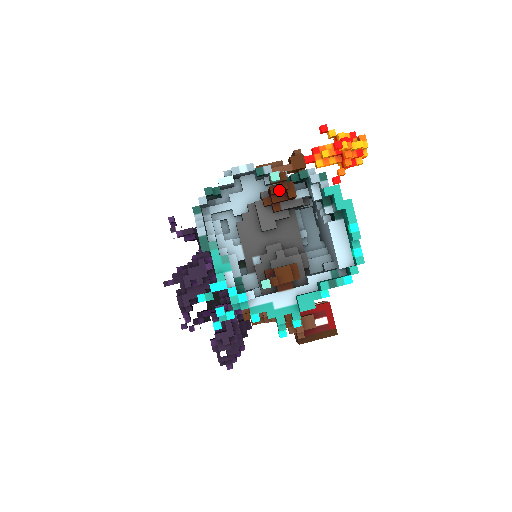
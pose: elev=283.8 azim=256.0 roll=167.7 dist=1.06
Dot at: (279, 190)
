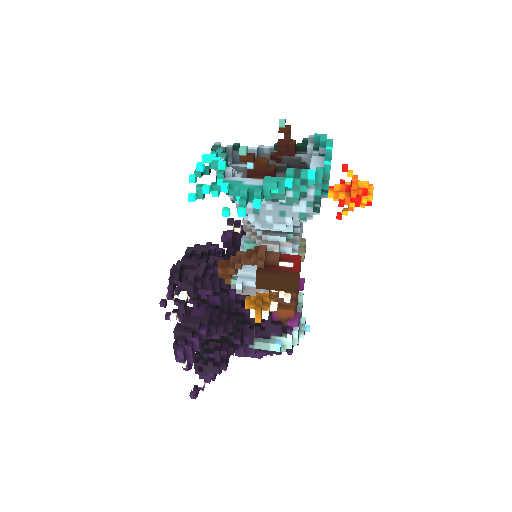
Dot at: (284, 138)
